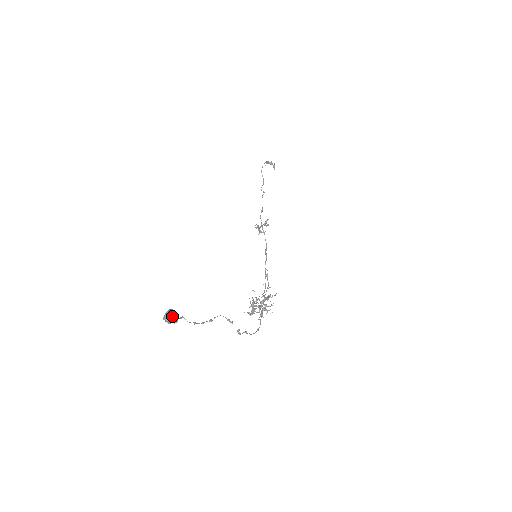
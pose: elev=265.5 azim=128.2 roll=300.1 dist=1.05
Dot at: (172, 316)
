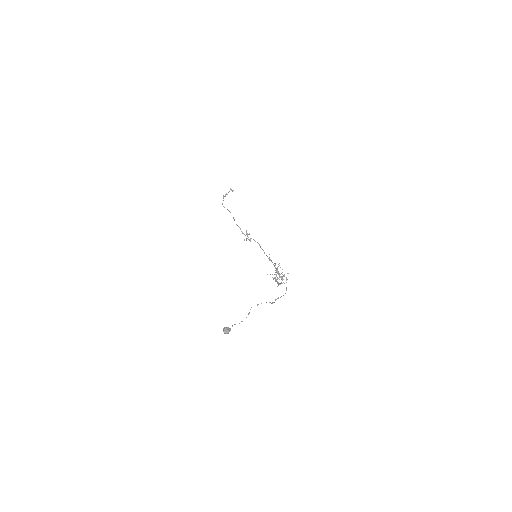
Dot at: (226, 330)
